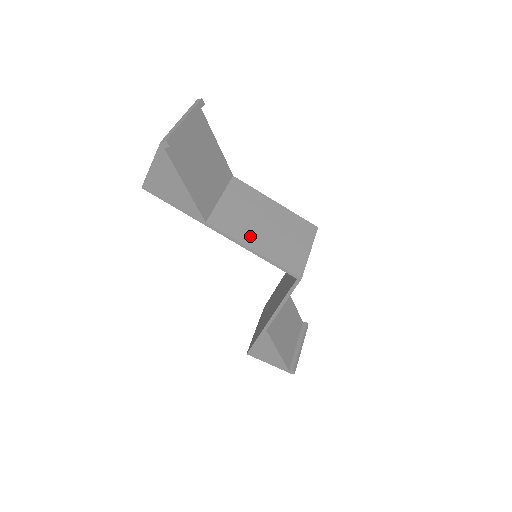
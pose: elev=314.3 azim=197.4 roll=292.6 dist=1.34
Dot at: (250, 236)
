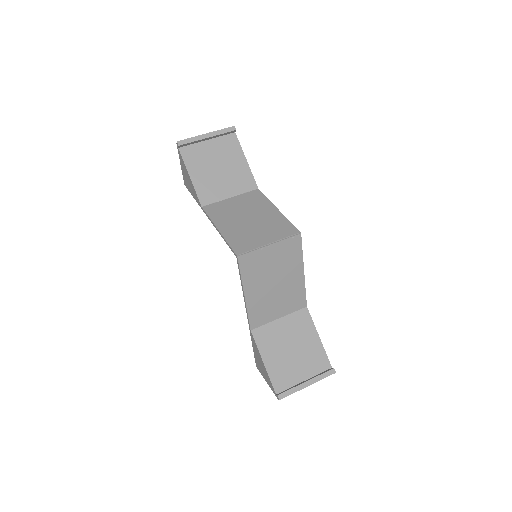
Dot at: (226, 221)
